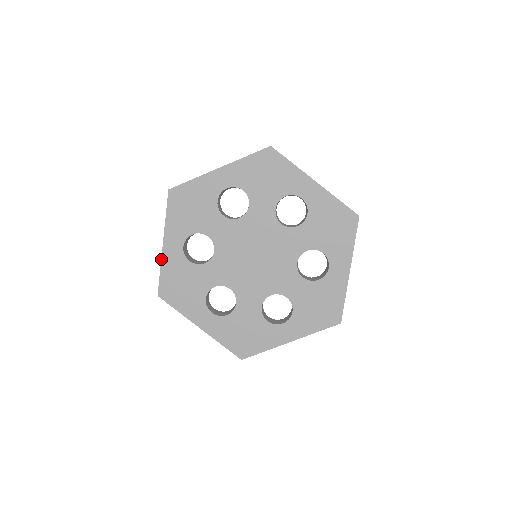
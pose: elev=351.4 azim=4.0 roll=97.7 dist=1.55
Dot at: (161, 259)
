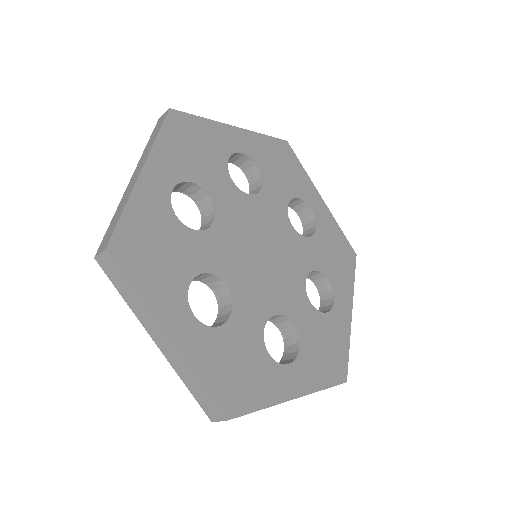
Dot at: (131, 191)
